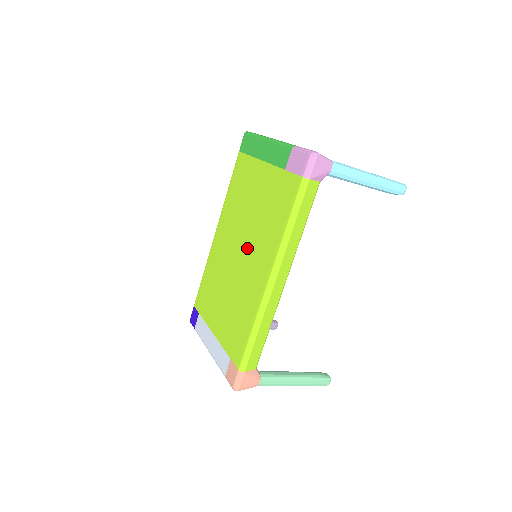
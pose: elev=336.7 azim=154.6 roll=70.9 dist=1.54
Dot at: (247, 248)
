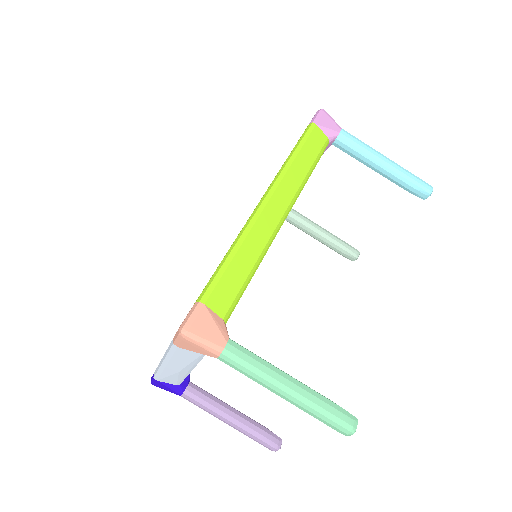
Dot at: occluded
